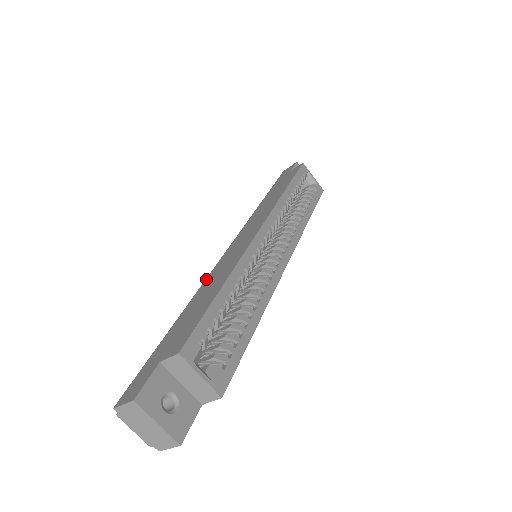
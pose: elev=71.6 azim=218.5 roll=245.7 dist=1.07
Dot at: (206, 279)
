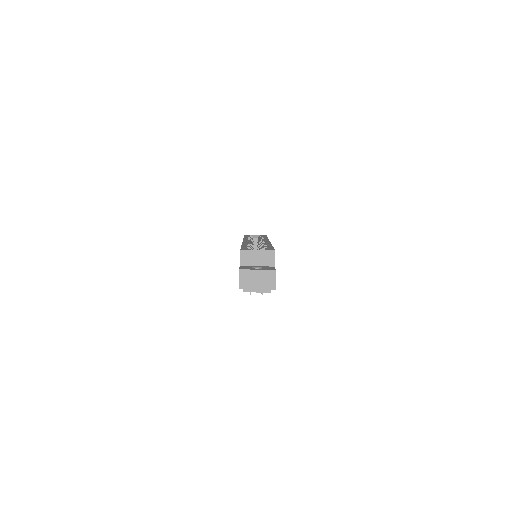
Dot at: occluded
